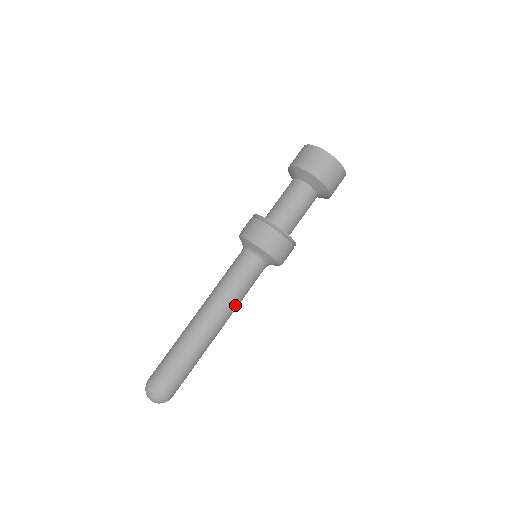
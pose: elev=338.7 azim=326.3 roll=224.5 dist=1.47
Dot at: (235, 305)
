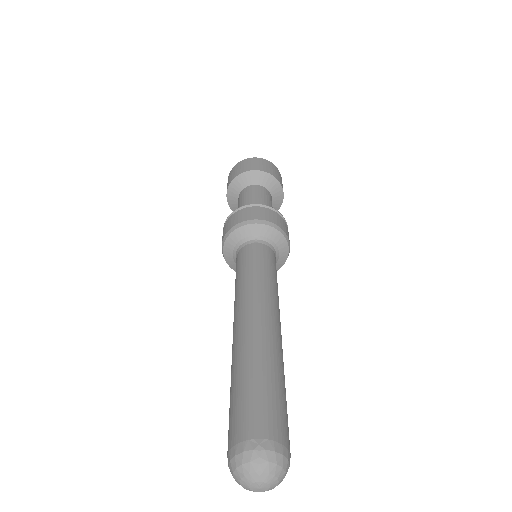
Dot at: occluded
